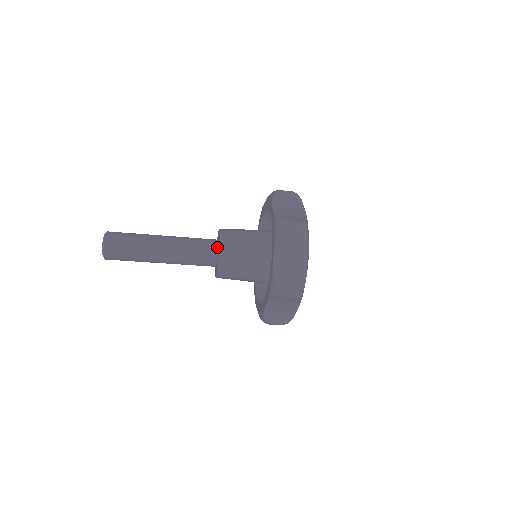
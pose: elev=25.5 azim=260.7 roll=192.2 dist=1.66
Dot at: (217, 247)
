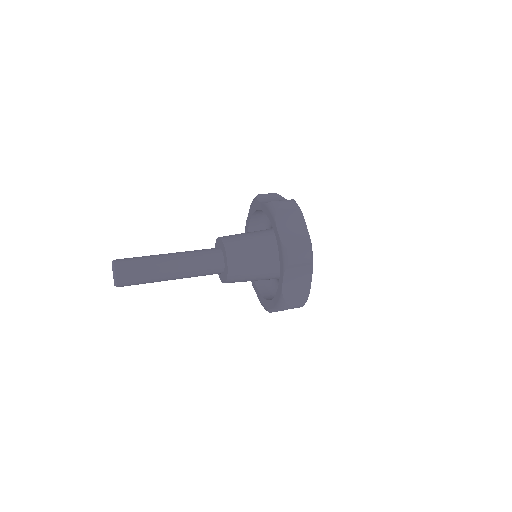
Dot at: (223, 271)
